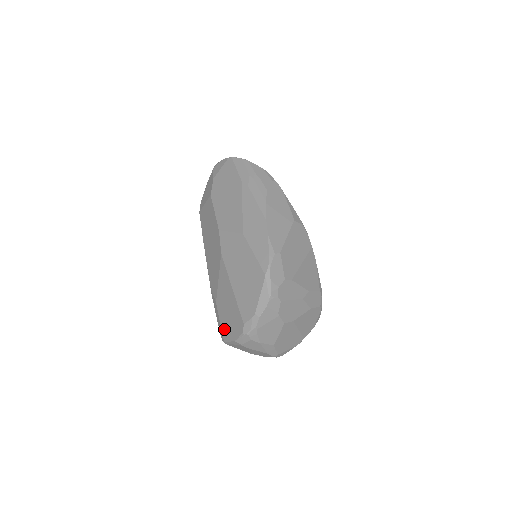
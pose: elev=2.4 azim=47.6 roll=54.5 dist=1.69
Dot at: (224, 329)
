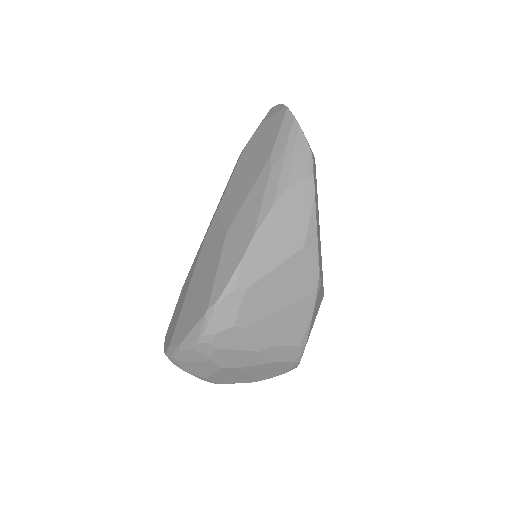
Dot at: (170, 325)
